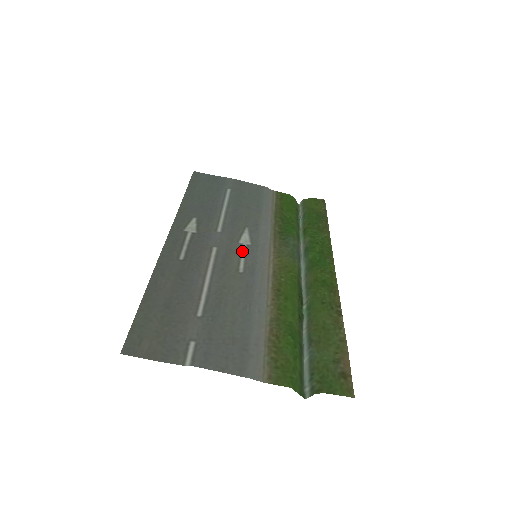
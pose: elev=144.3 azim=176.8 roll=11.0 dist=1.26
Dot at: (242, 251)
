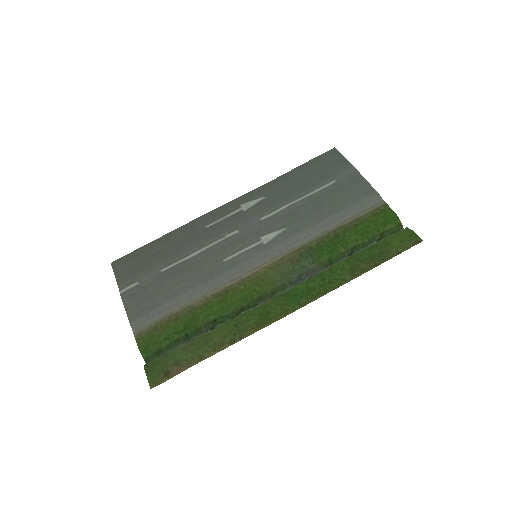
Dot at: (250, 246)
